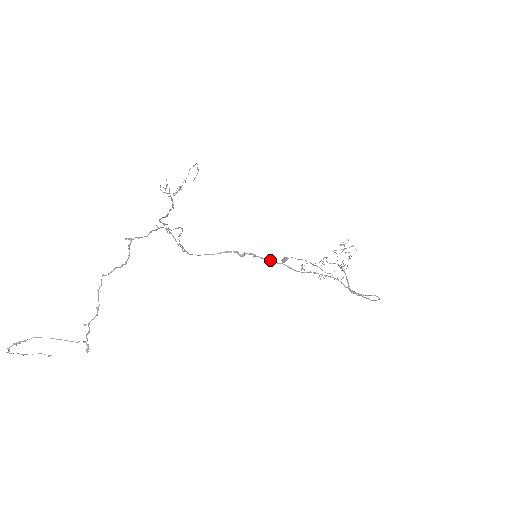
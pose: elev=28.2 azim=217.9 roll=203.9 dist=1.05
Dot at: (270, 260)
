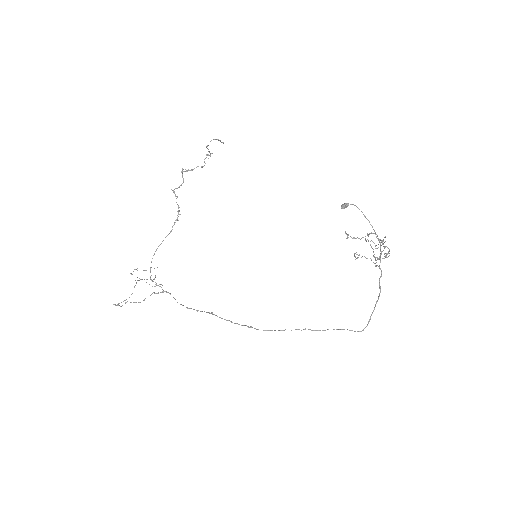
Dot at: (215, 315)
